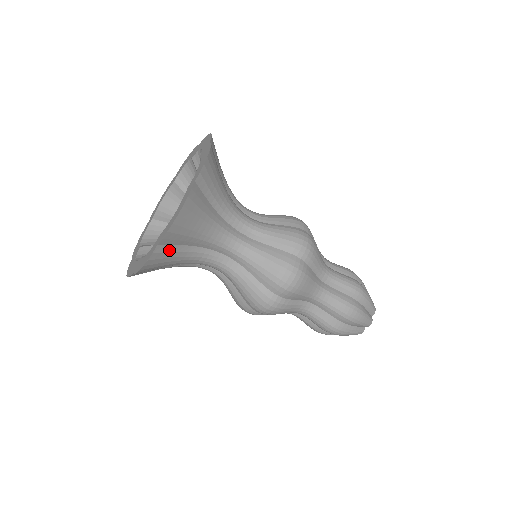
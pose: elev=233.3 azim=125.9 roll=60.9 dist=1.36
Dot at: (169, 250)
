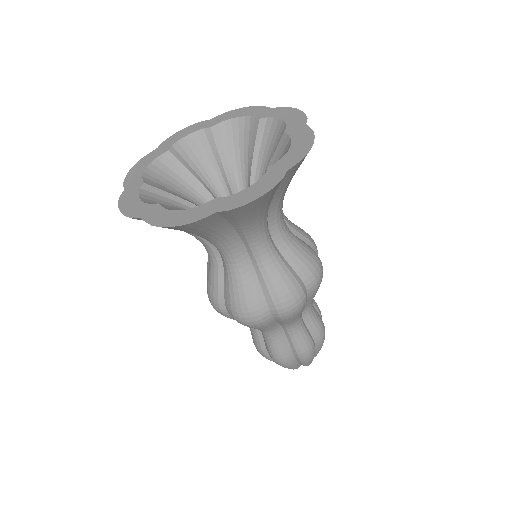
Dot at: (276, 189)
